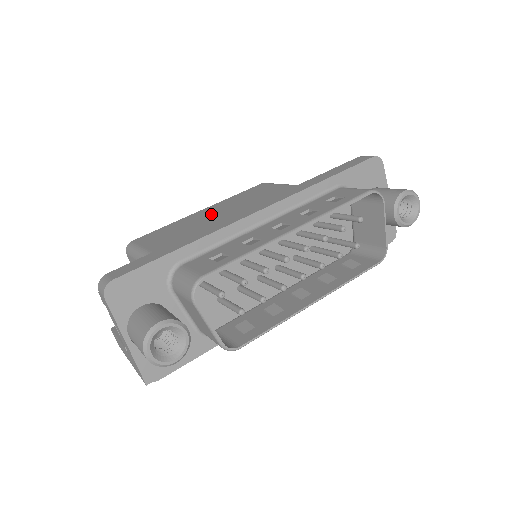
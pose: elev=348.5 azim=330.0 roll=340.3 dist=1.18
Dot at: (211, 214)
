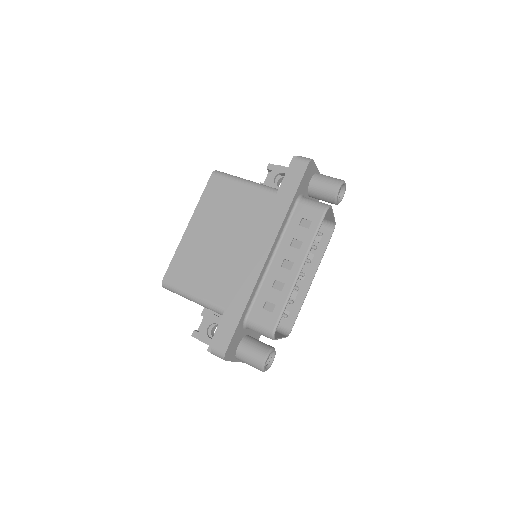
Dot at: (206, 236)
